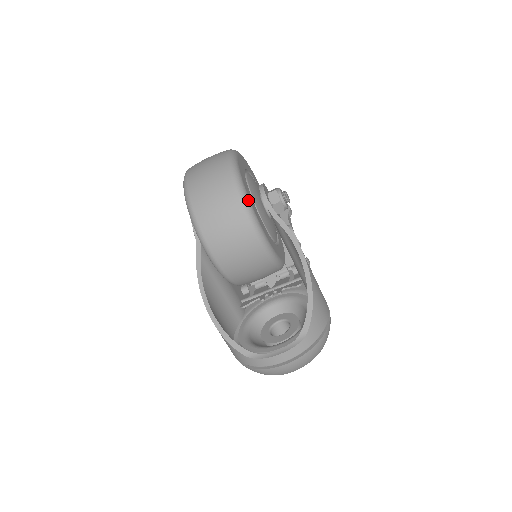
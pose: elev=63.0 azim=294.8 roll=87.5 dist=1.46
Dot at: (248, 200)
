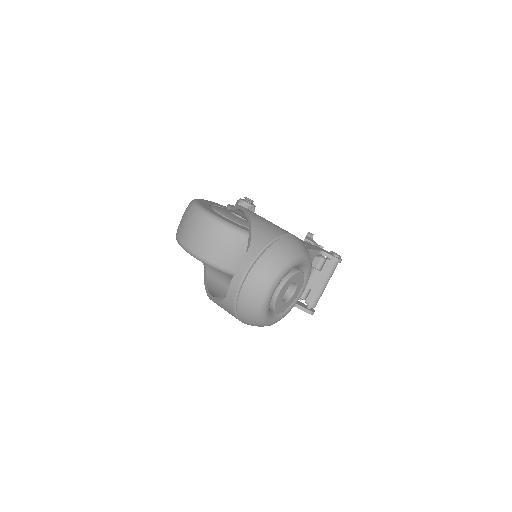
Dot at: (197, 204)
